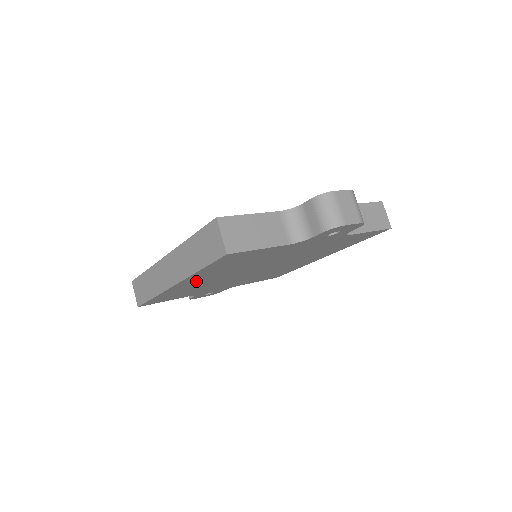
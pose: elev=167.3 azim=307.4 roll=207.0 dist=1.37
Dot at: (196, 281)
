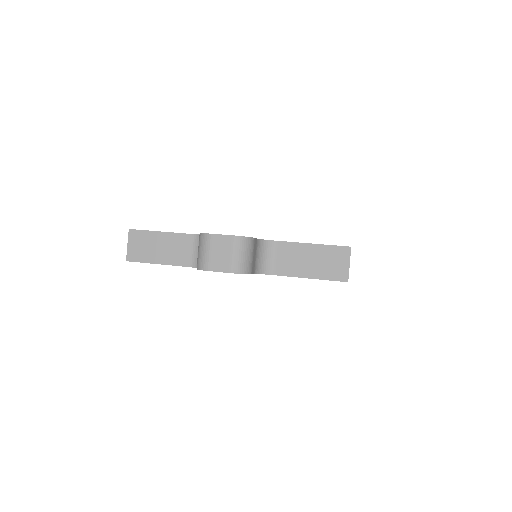
Dot at: occluded
